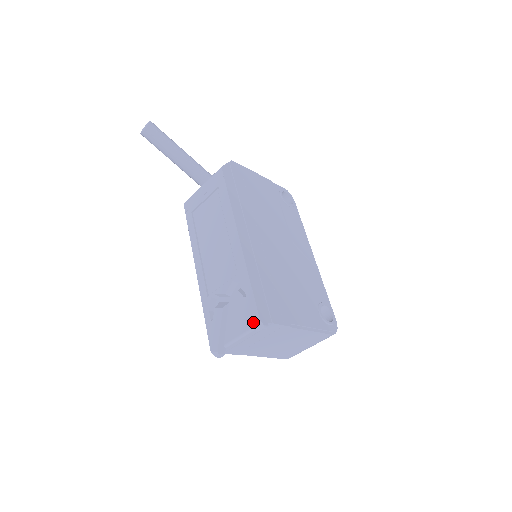
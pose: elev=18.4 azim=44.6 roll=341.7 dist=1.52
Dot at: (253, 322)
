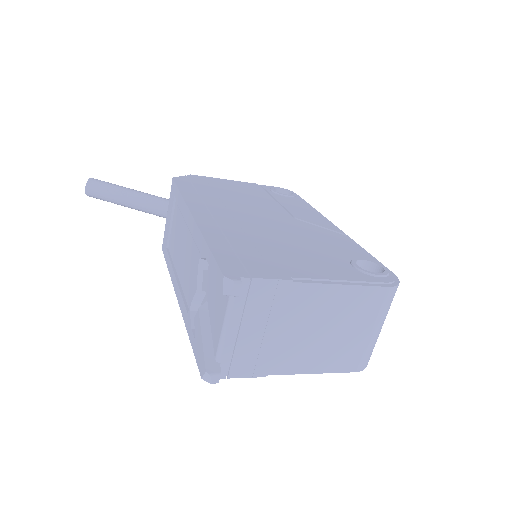
Dot at: (219, 287)
